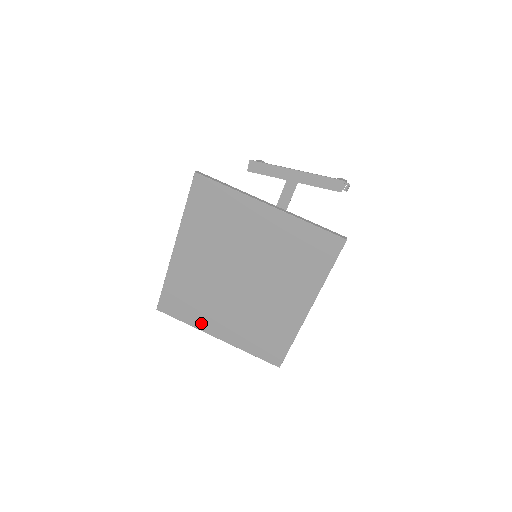
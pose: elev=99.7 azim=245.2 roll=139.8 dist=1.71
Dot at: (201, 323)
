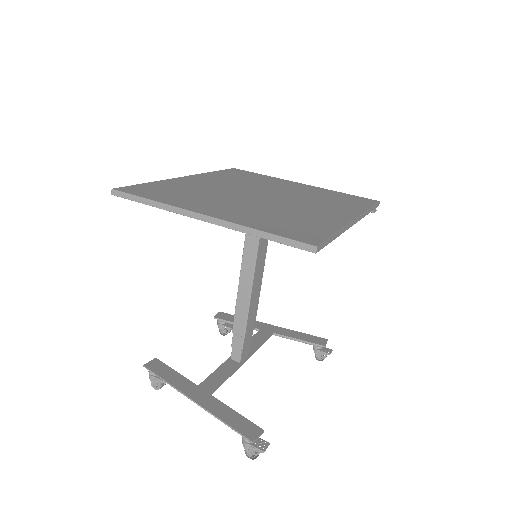
Dot at: (183, 204)
